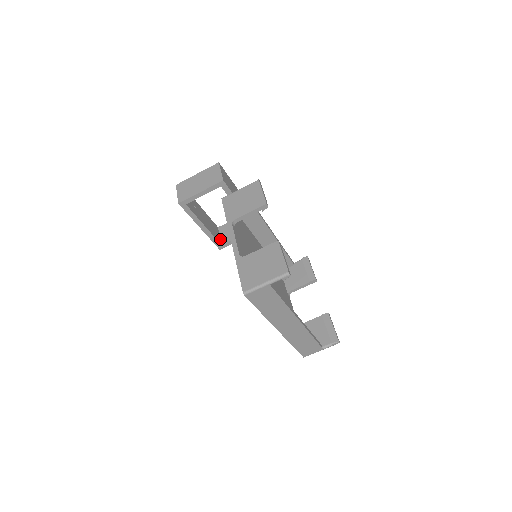
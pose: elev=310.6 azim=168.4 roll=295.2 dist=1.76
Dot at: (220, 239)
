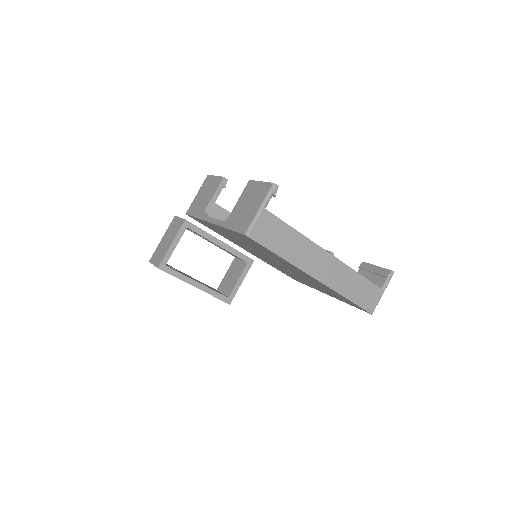
Dot at: occluded
